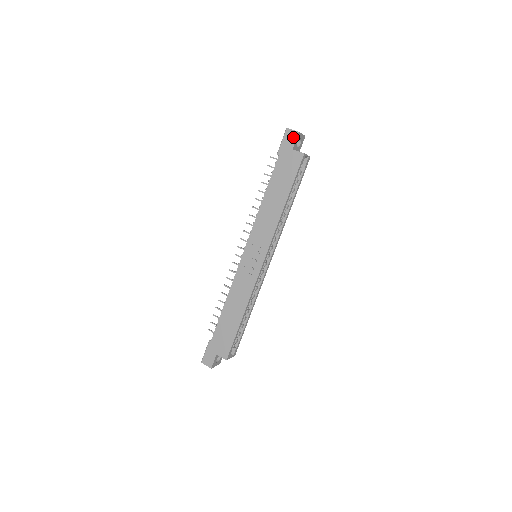
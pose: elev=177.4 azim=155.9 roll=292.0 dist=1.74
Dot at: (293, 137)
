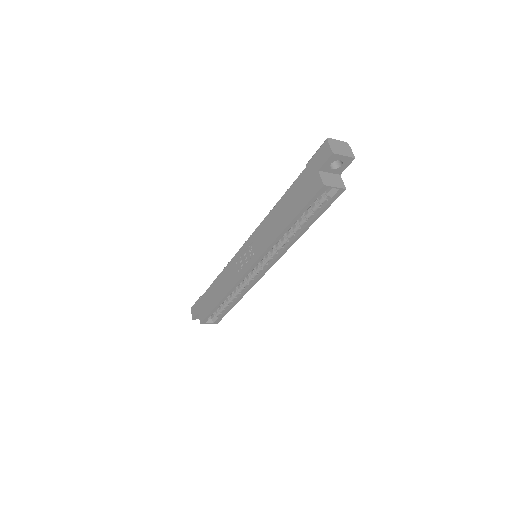
Dot at: (325, 155)
